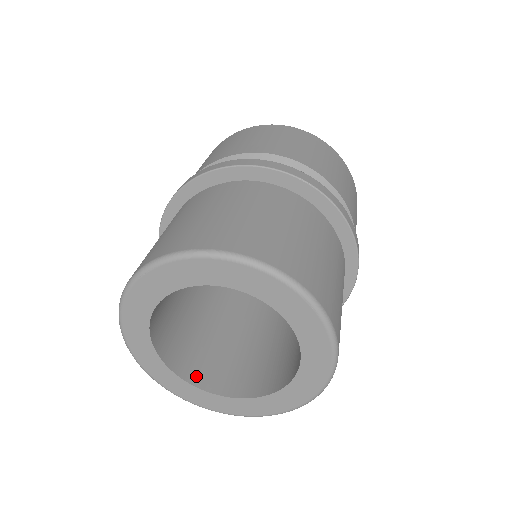
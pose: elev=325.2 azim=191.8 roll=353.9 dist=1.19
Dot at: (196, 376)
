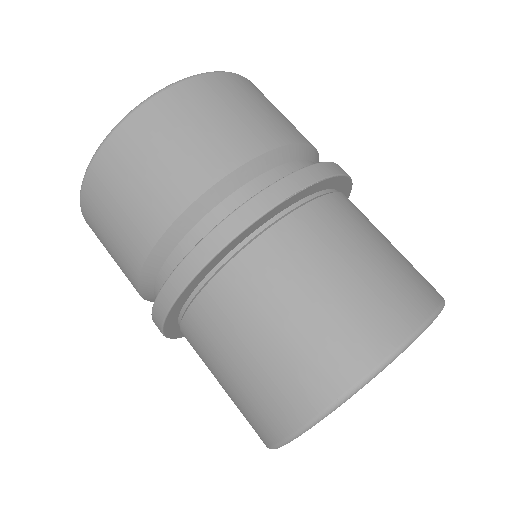
Dot at: occluded
